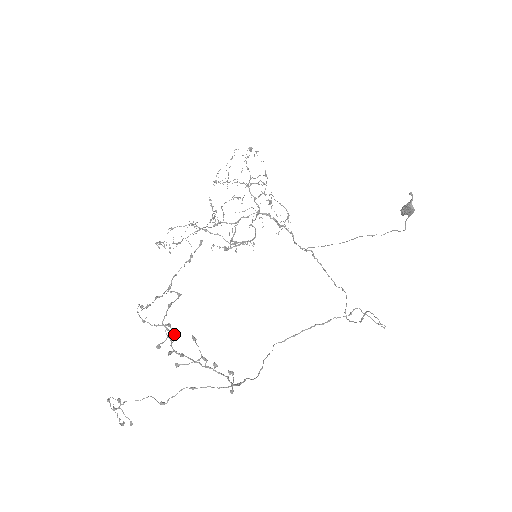
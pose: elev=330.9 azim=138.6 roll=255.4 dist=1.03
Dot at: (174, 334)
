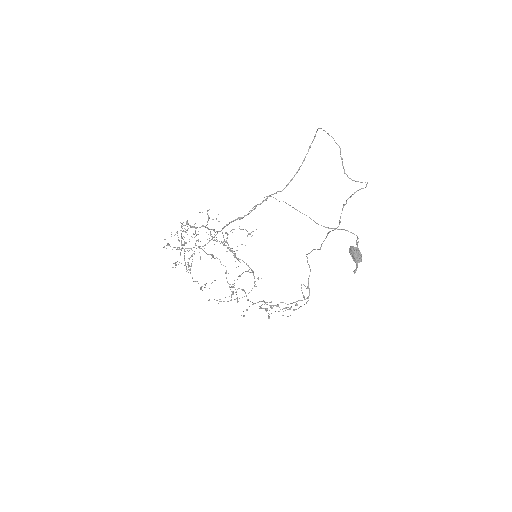
Dot at: (264, 302)
